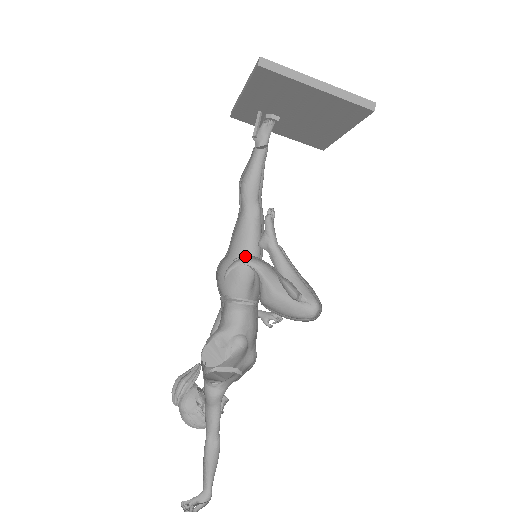
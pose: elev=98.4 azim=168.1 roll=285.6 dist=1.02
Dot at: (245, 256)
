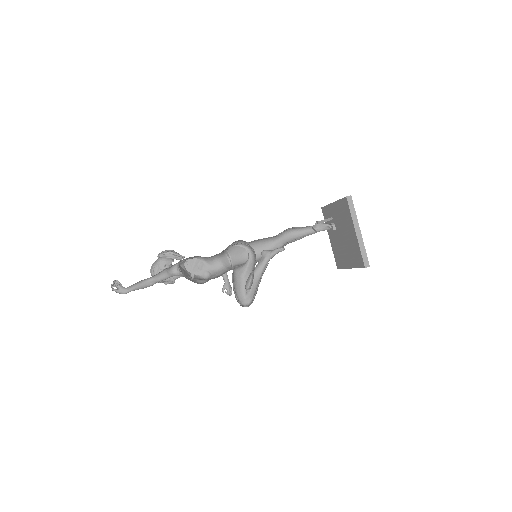
Dot at: (253, 249)
